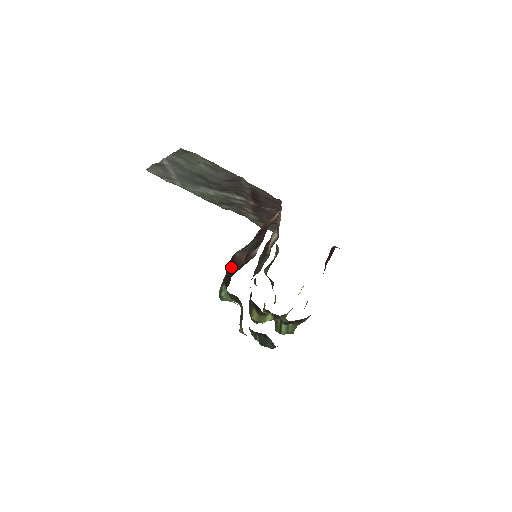
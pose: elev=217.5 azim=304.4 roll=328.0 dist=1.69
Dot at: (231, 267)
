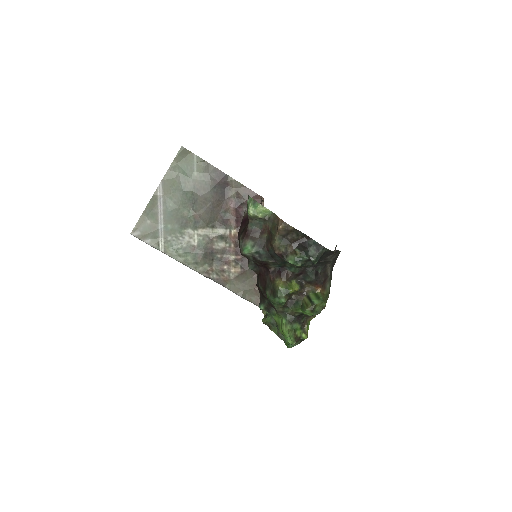
Dot at: (243, 223)
